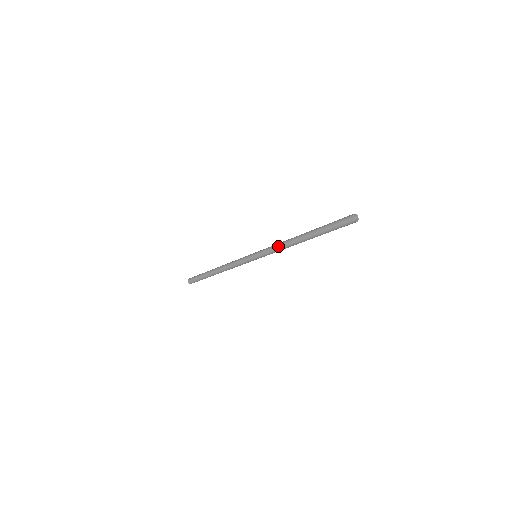
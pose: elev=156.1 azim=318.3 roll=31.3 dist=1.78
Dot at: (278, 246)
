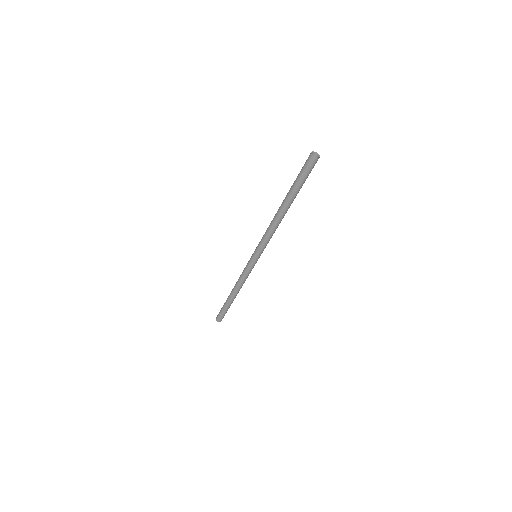
Dot at: (267, 232)
